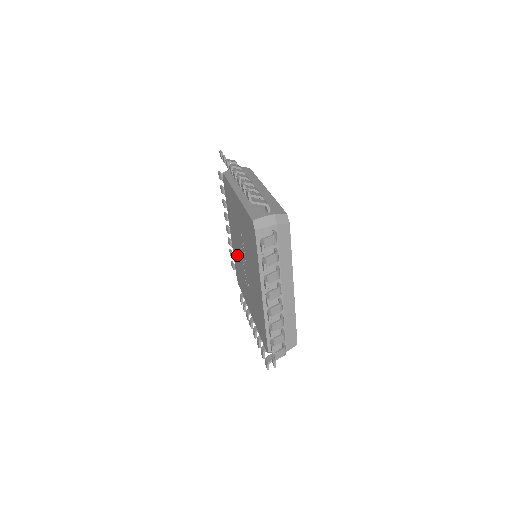
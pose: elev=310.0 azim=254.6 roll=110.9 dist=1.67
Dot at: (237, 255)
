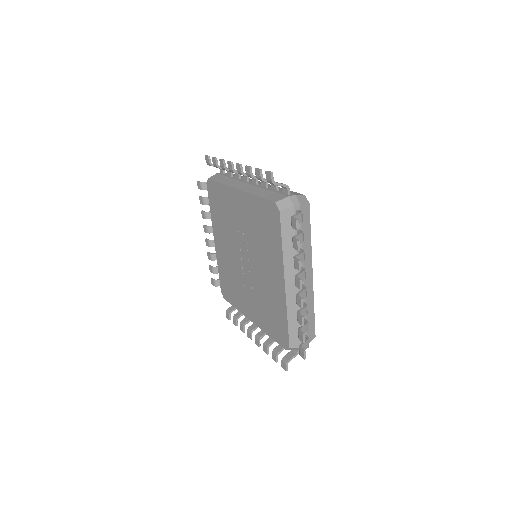
Dot at: (228, 263)
